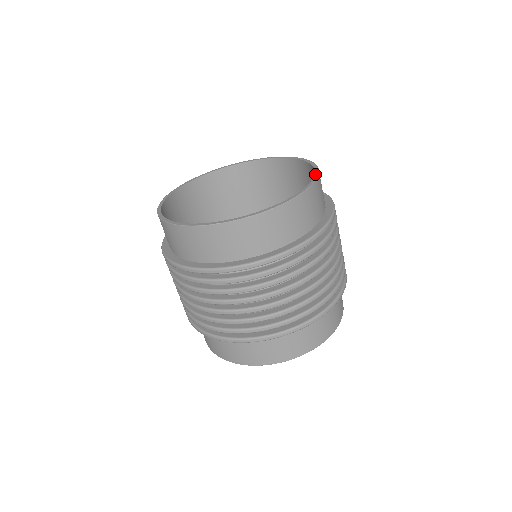
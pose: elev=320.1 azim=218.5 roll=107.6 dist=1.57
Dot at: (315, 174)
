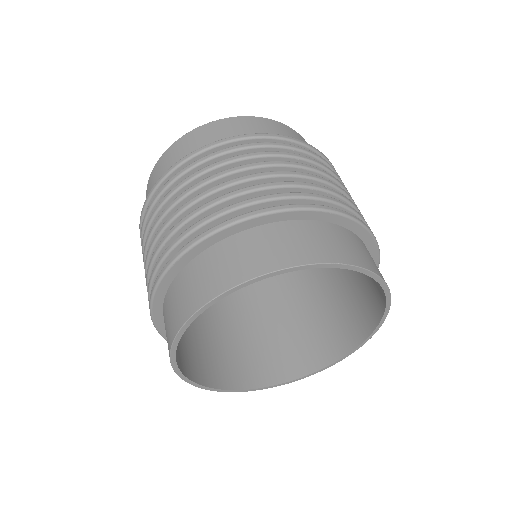
Dot at: occluded
